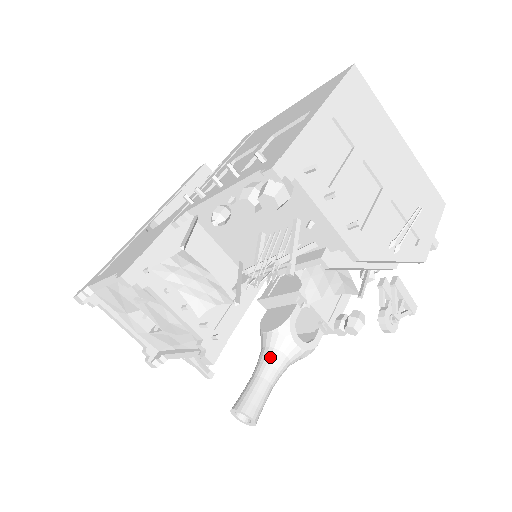
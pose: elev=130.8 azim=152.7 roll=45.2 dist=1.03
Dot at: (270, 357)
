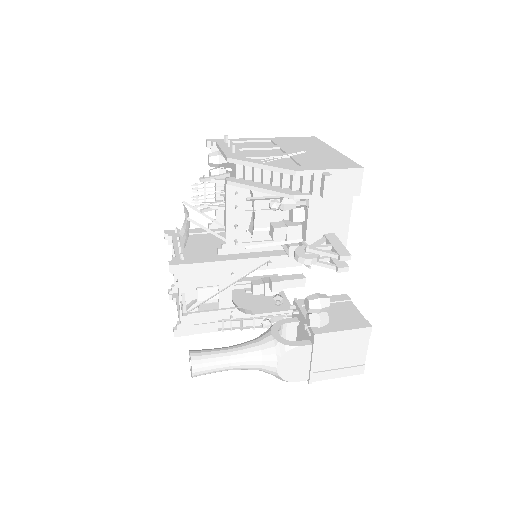
Dot at: occluded
